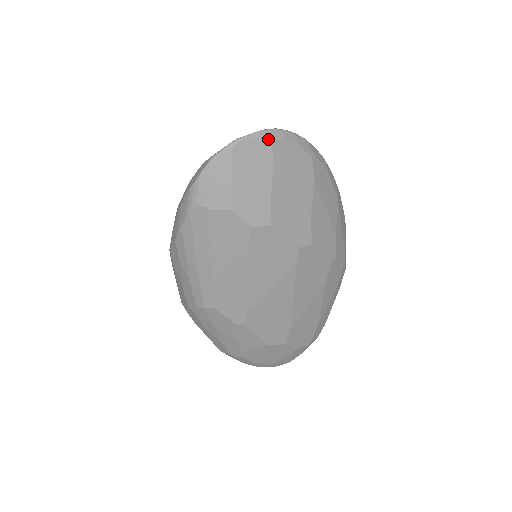
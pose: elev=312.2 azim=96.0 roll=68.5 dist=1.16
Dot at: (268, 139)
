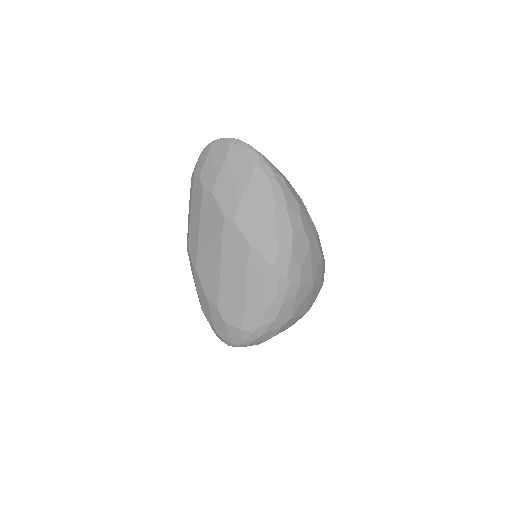
Dot at: (229, 142)
